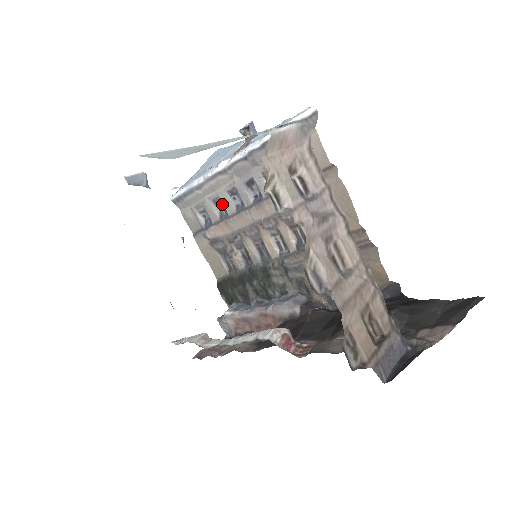
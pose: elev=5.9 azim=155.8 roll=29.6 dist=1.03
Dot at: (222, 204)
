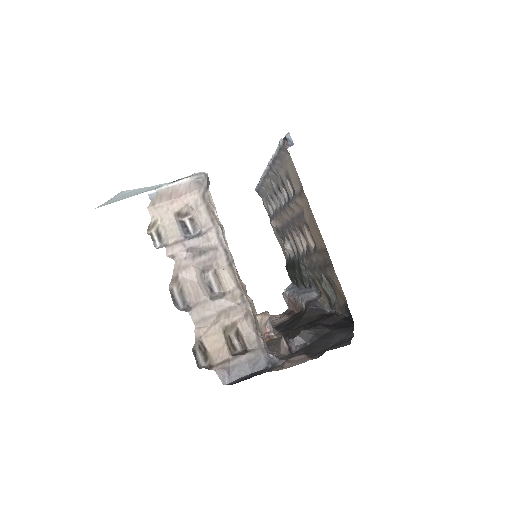
Dot at: (274, 201)
